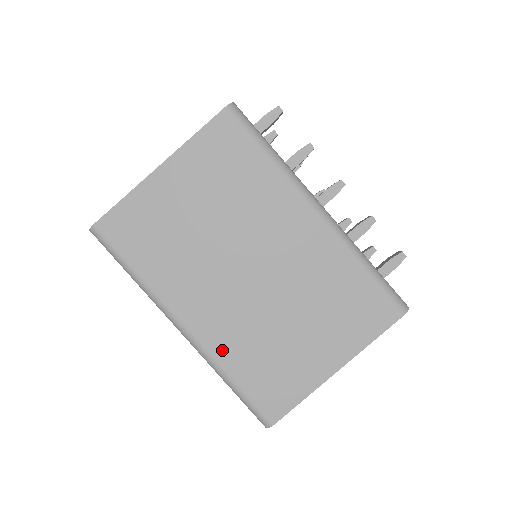
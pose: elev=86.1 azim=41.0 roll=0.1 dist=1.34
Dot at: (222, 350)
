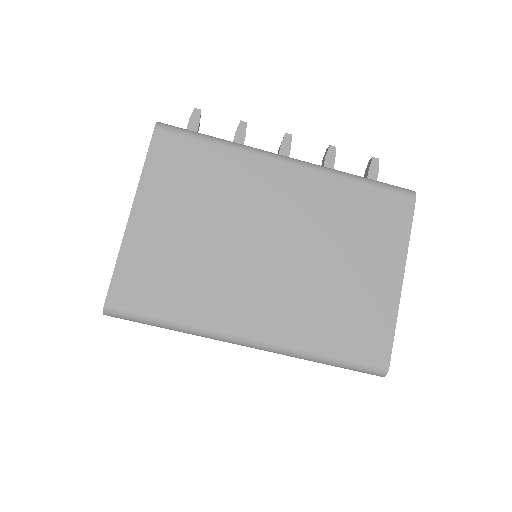
Dot at: (298, 333)
